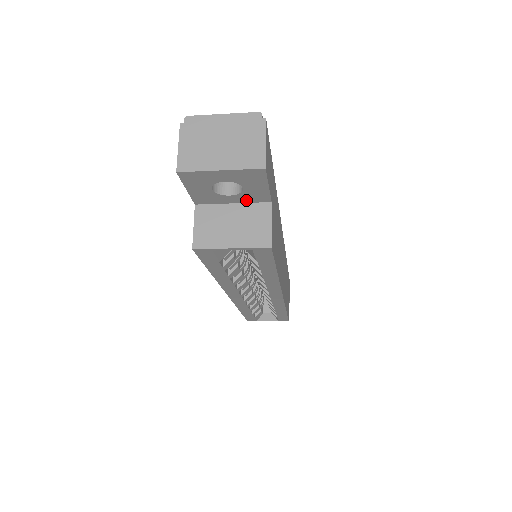
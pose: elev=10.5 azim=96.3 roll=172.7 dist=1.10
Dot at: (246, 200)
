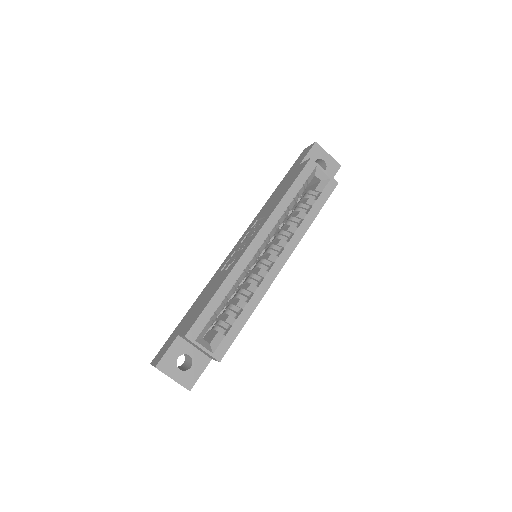
Dot at: occluded
